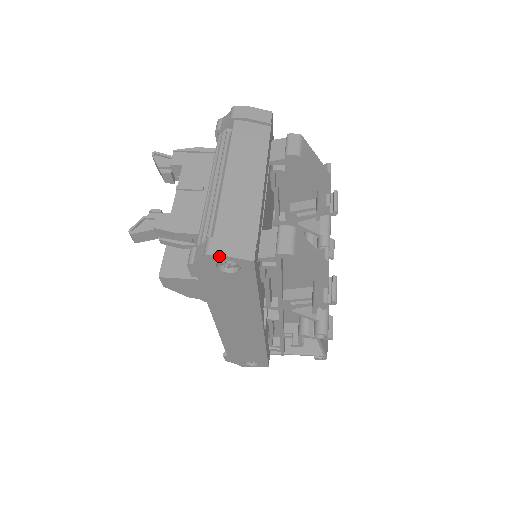
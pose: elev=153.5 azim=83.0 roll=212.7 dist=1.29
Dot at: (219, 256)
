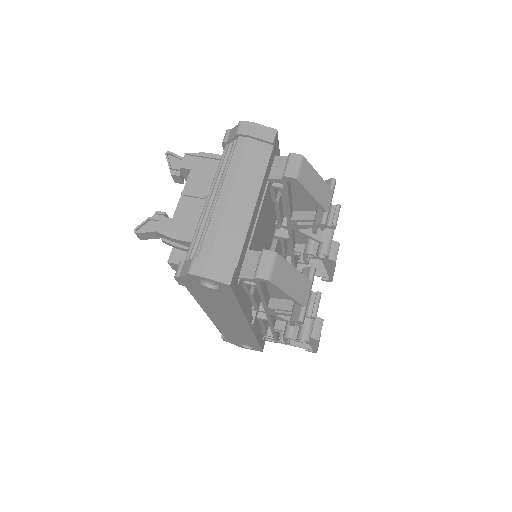
Dot at: (199, 276)
